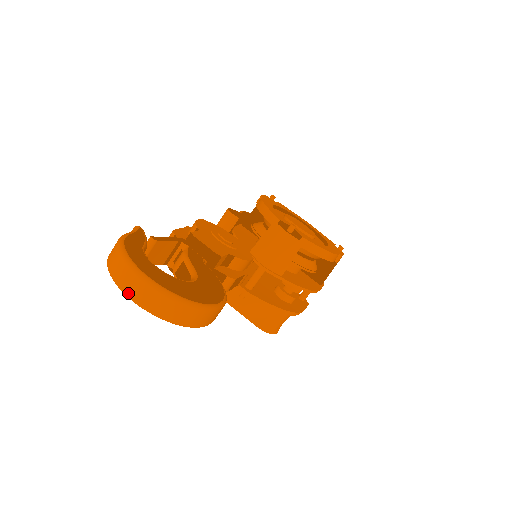
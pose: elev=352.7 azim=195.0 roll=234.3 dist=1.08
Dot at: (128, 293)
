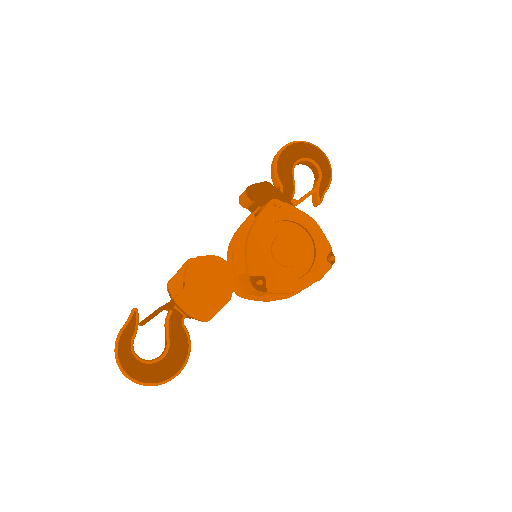
Dot at: occluded
